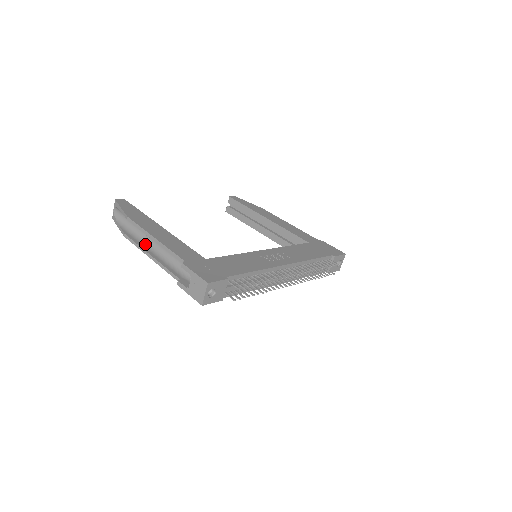
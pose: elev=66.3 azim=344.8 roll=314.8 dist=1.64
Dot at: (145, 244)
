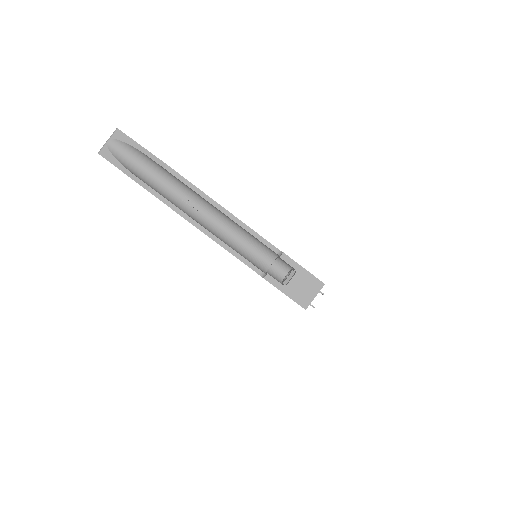
Dot at: (185, 211)
